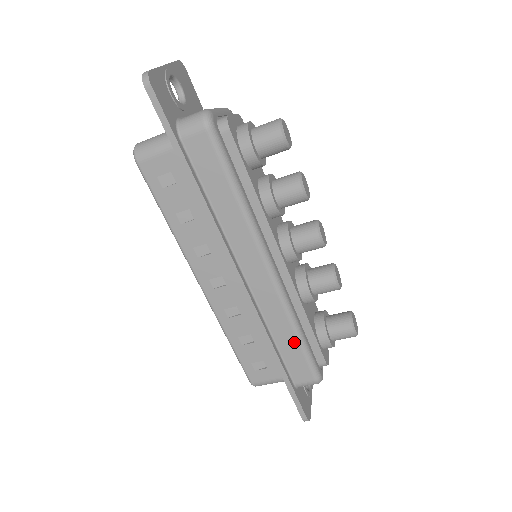
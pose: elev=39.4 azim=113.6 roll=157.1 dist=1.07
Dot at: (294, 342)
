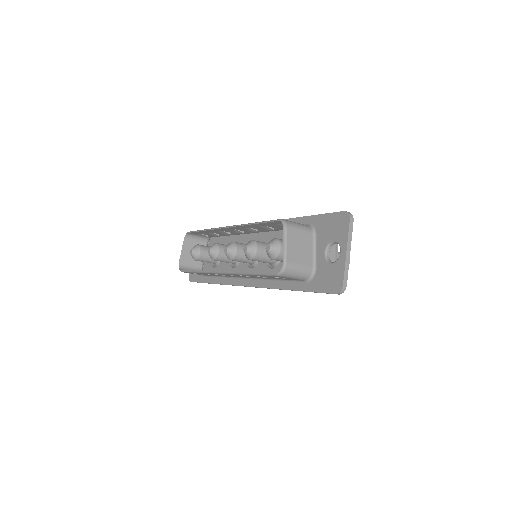
Dot at: occluded
